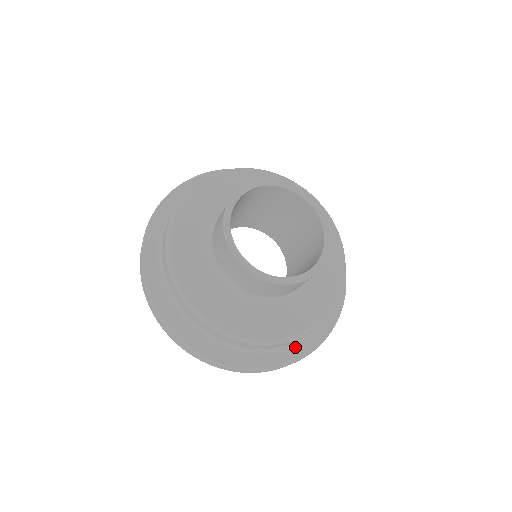
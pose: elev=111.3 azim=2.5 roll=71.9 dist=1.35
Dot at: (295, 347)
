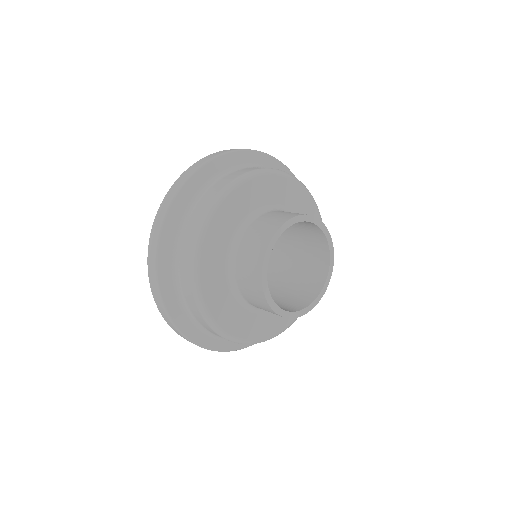
Dot at: (199, 331)
